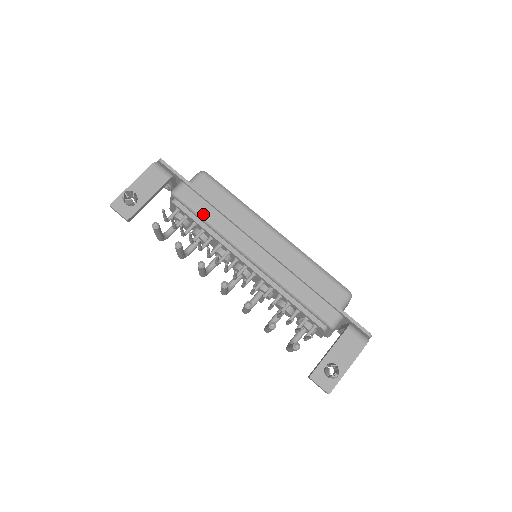
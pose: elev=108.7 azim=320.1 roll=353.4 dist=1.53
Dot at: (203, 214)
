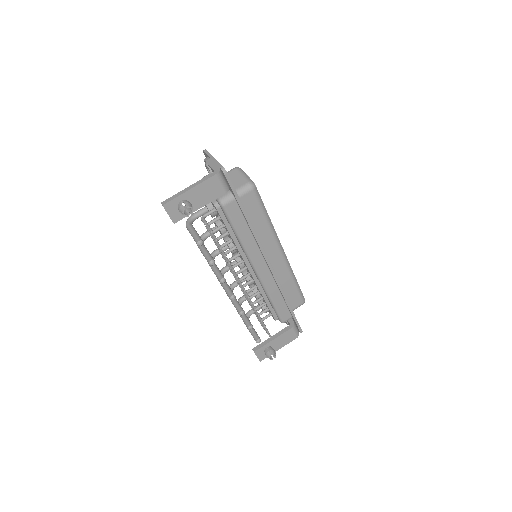
Dot at: (238, 230)
